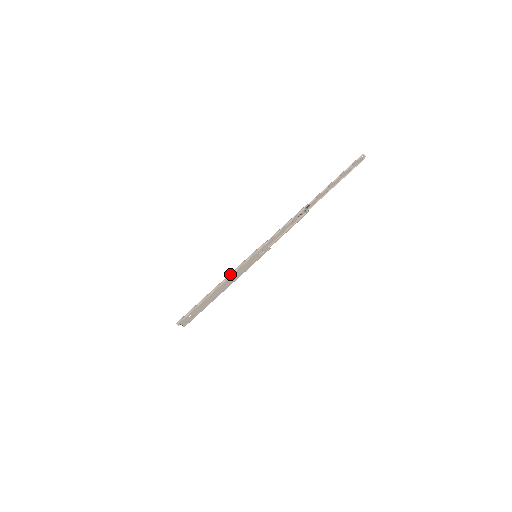
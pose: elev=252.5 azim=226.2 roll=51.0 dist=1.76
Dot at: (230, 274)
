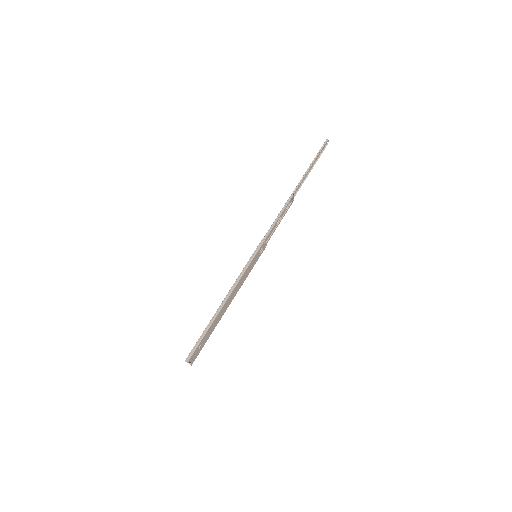
Dot at: (236, 282)
